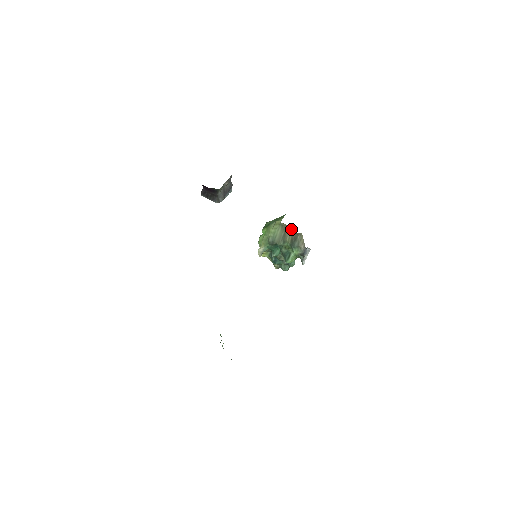
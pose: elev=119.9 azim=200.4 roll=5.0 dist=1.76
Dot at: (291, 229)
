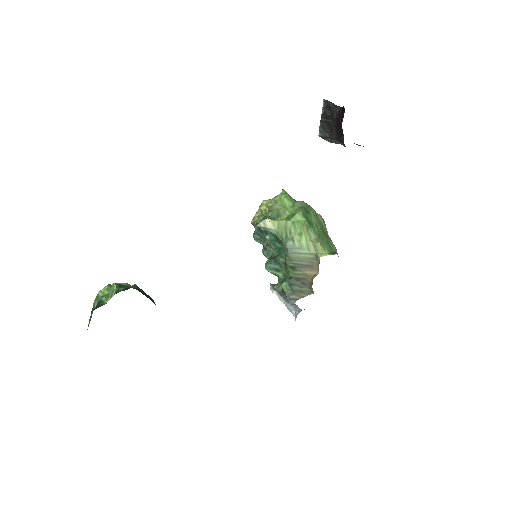
Dot at: (315, 276)
